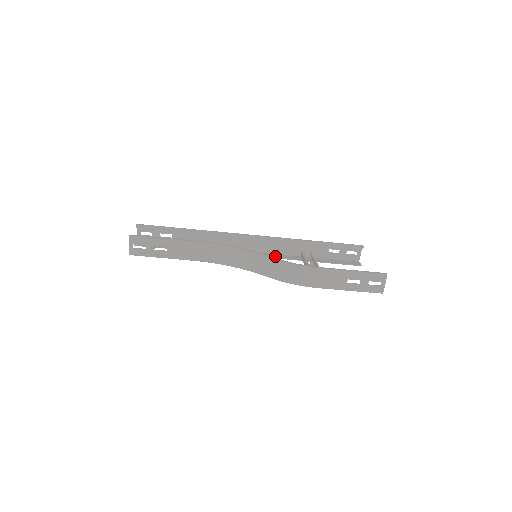
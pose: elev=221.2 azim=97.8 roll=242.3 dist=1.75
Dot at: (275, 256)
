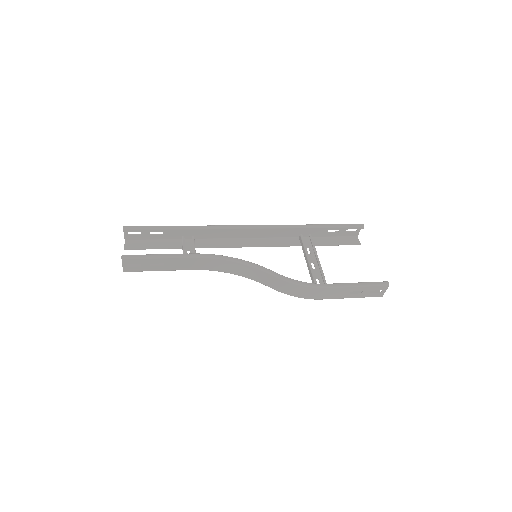
Dot at: (273, 243)
